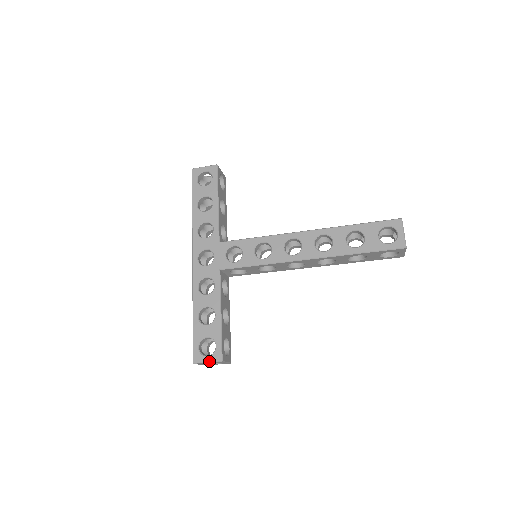
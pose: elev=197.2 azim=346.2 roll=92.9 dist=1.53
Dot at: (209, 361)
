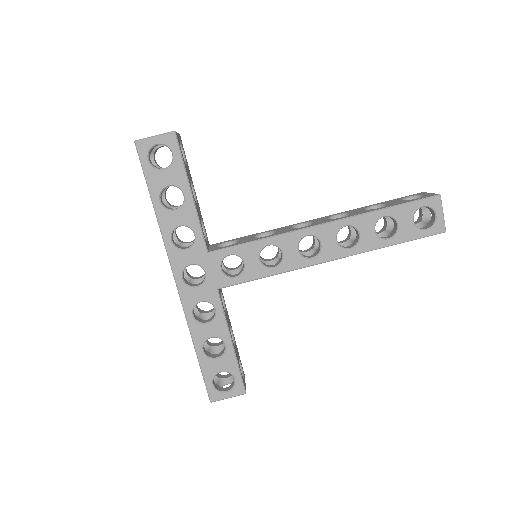
Dot at: (230, 397)
